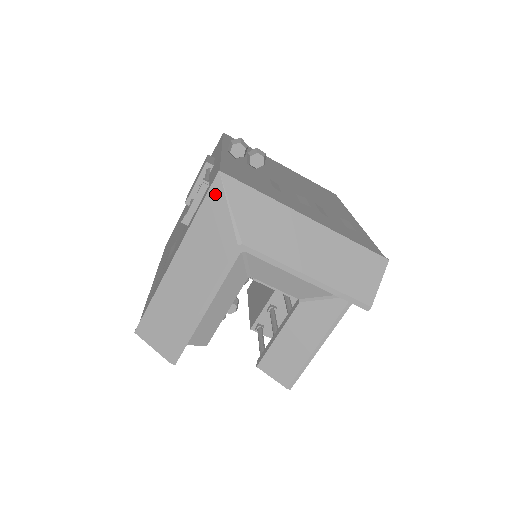
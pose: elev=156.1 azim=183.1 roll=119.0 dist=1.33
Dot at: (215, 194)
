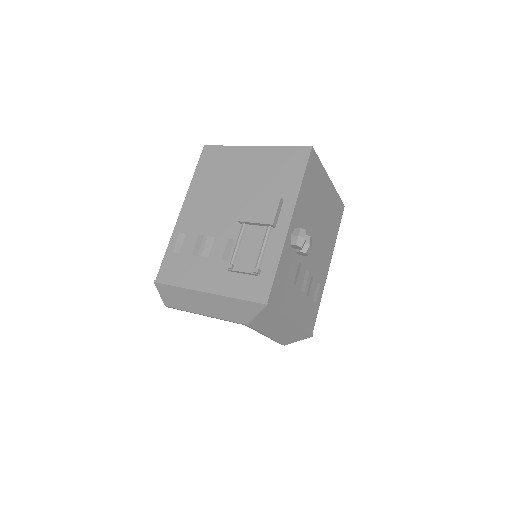
Dot at: (255, 306)
